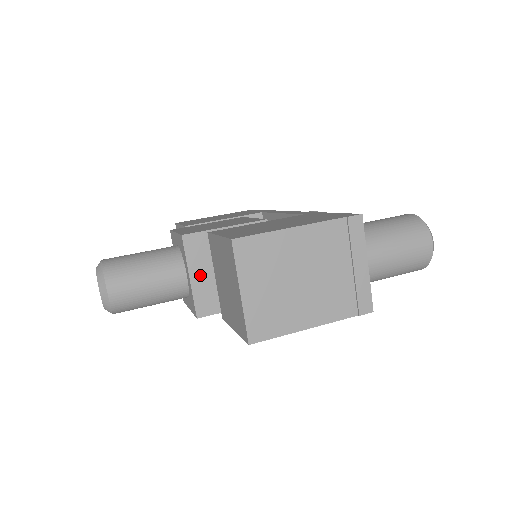
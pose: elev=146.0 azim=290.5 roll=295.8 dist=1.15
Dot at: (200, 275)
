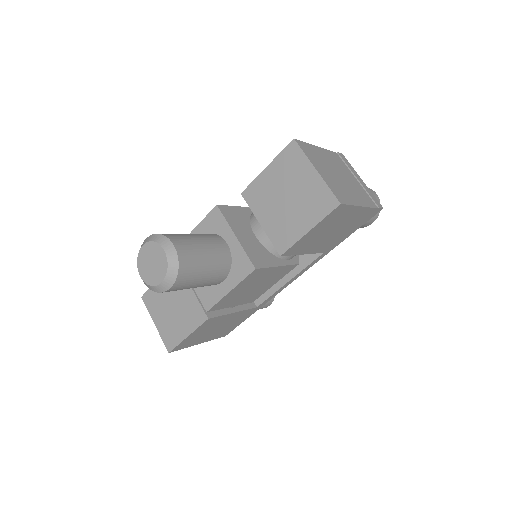
Dot at: (242, 236)
